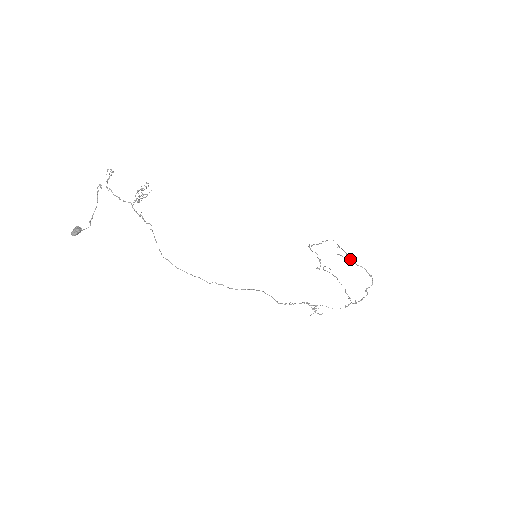
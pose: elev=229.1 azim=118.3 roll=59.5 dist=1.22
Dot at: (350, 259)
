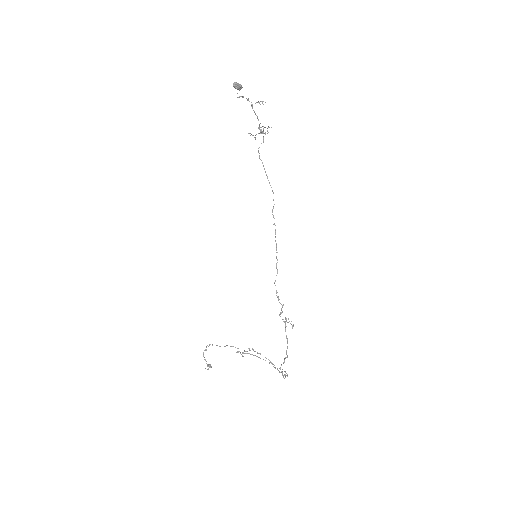
Dot at: occluded
